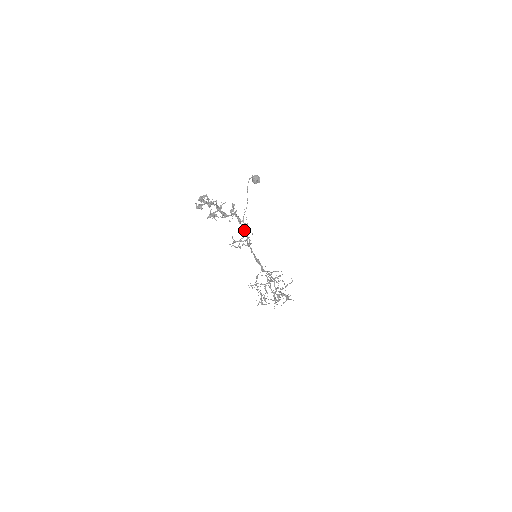
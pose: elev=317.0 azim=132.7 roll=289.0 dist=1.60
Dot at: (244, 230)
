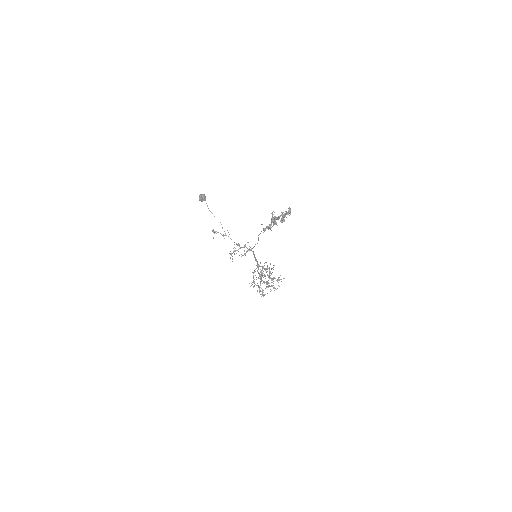
Dot at: occluded
